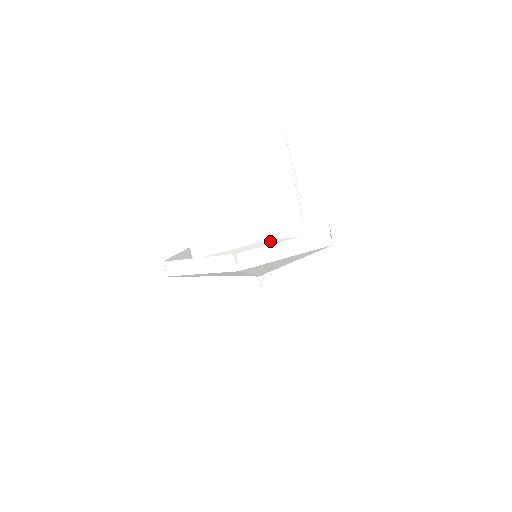
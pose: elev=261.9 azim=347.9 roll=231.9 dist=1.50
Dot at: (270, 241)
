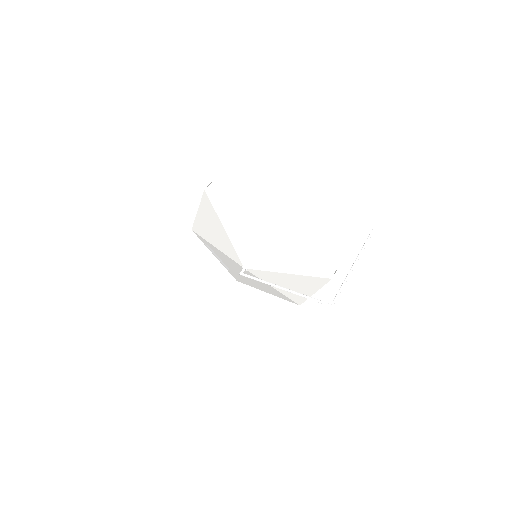
Dot at: (300, 301)
